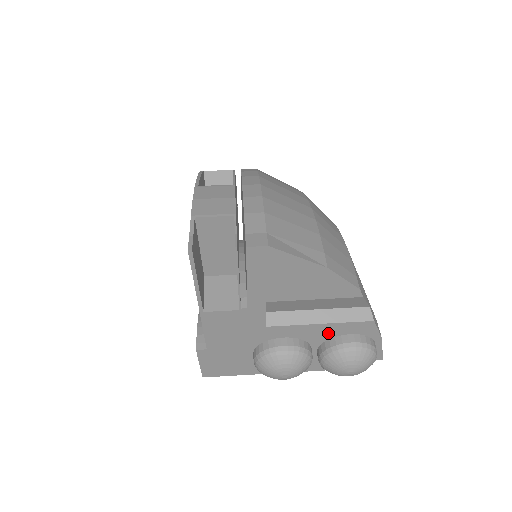
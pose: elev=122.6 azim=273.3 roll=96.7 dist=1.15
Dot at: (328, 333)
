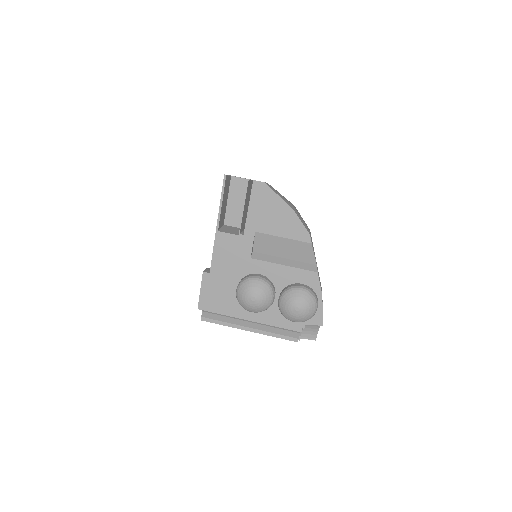
Dot at: (288, 278)
